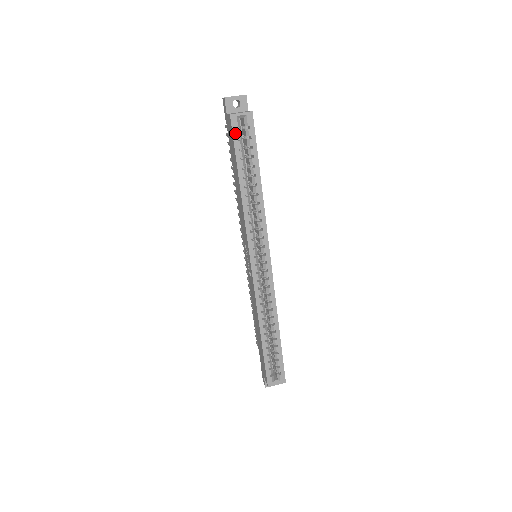
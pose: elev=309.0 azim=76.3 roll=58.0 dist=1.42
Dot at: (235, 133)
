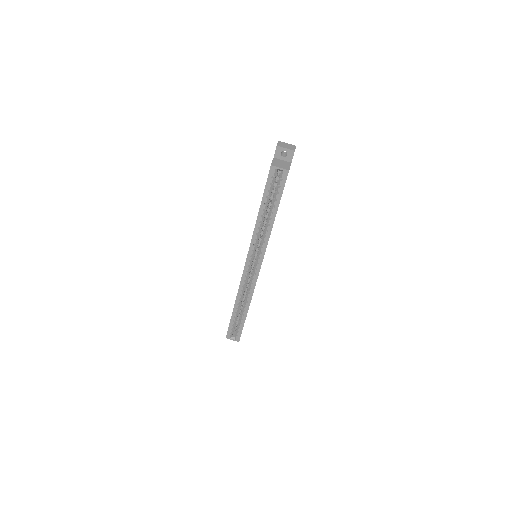
Dot at: (269, 179)
